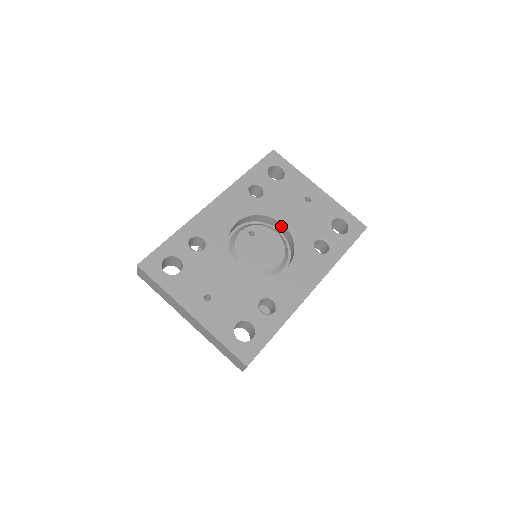
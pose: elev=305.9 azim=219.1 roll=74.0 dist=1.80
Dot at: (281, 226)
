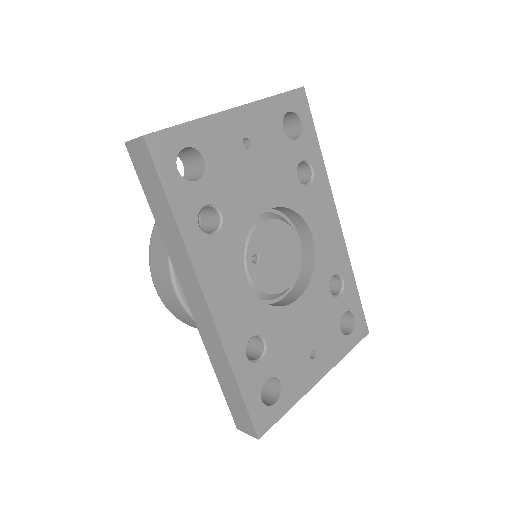
Dot at: occluded
